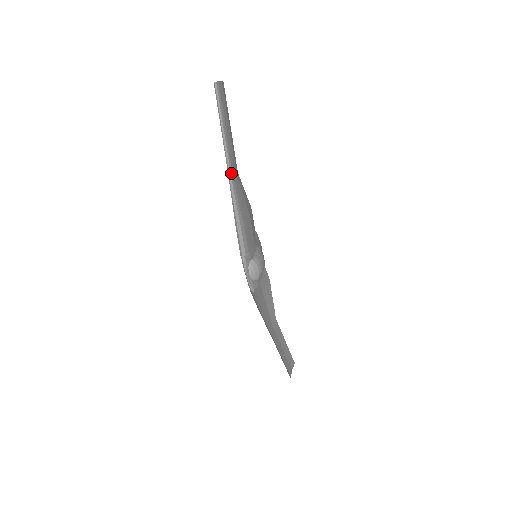
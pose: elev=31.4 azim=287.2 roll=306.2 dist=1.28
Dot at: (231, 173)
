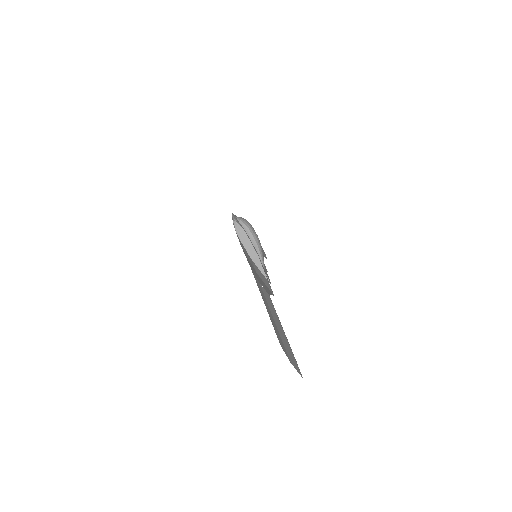
Dot at: occluded
